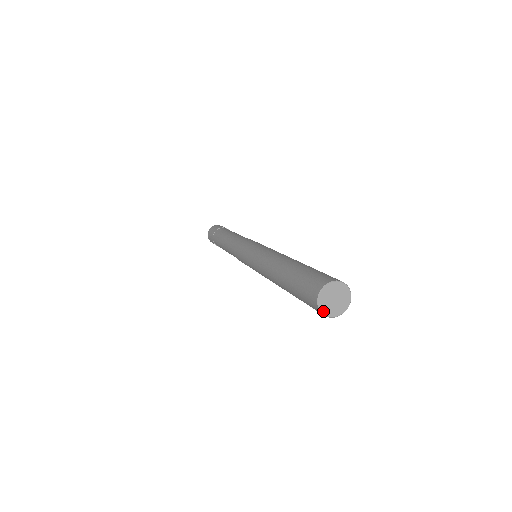
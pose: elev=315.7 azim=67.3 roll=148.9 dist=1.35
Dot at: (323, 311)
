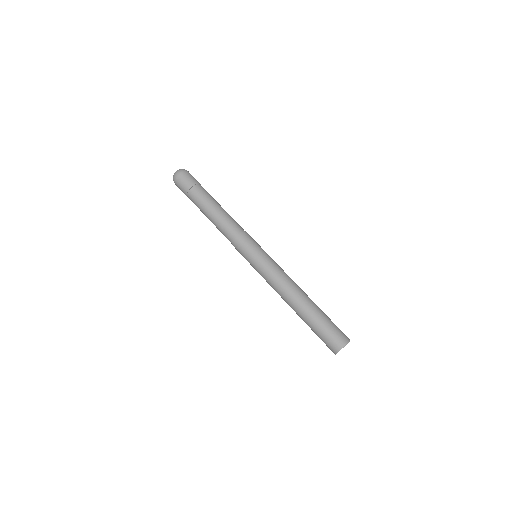
Dot at: occluded
